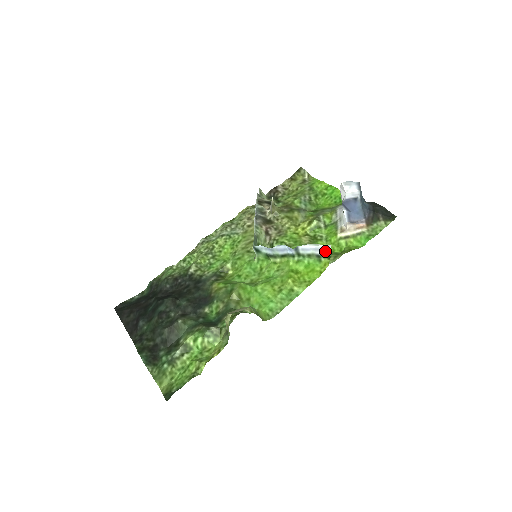
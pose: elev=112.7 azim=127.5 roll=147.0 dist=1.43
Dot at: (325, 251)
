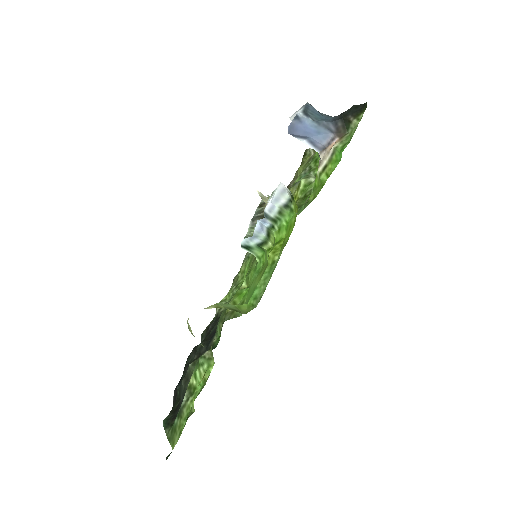
Dot at: (285, 194)
